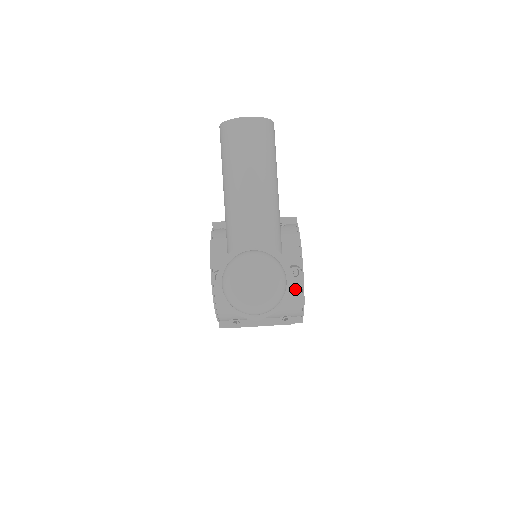
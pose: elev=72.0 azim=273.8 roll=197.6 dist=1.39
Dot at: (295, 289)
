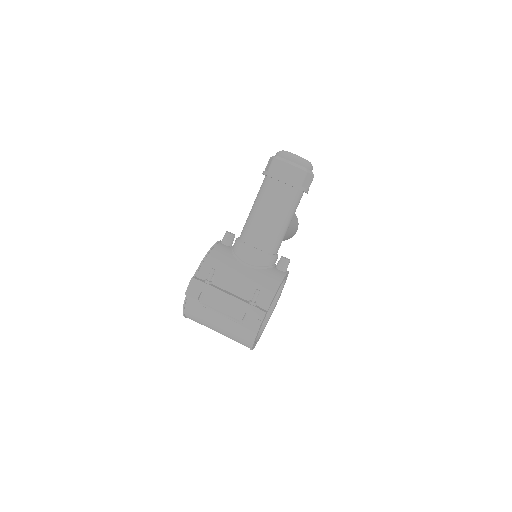
Dot at: (278, 273)
